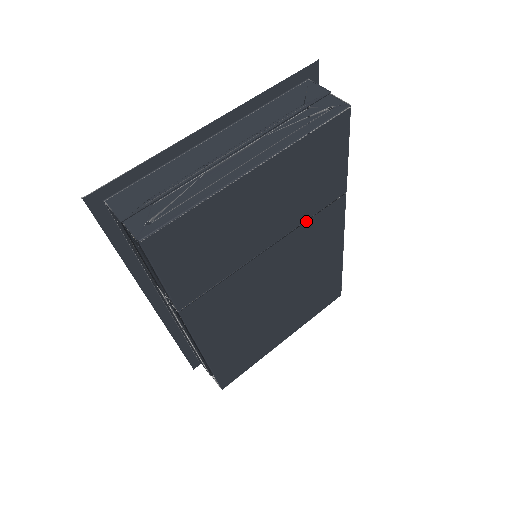
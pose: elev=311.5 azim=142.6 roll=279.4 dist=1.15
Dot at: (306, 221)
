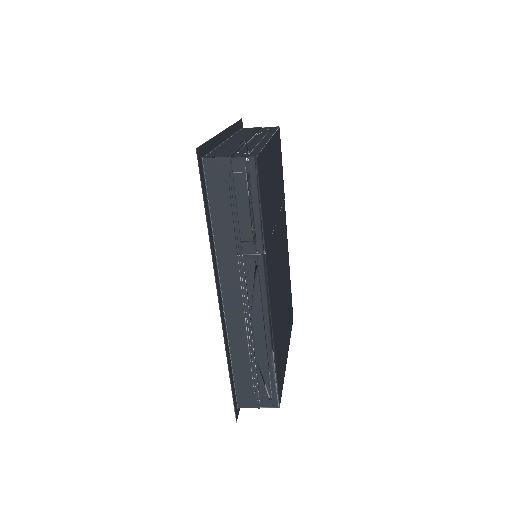
Dot at: (280, 211)
